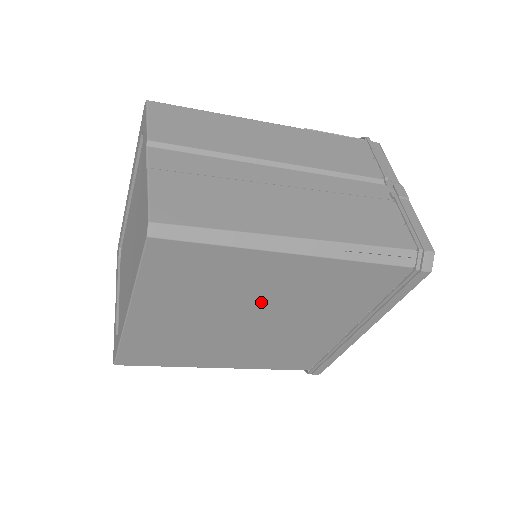
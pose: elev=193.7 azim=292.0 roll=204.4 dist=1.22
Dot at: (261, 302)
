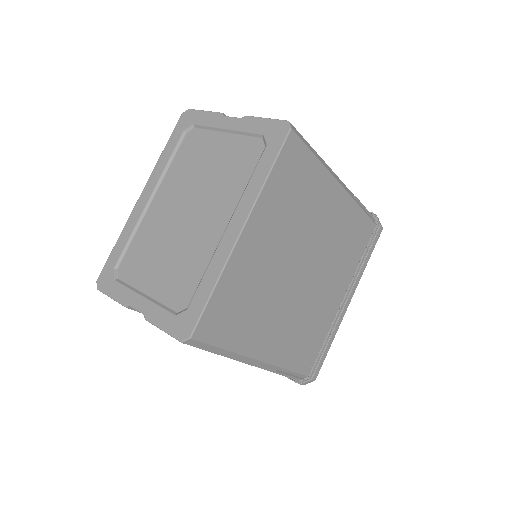
Dot at: (313, 242)
